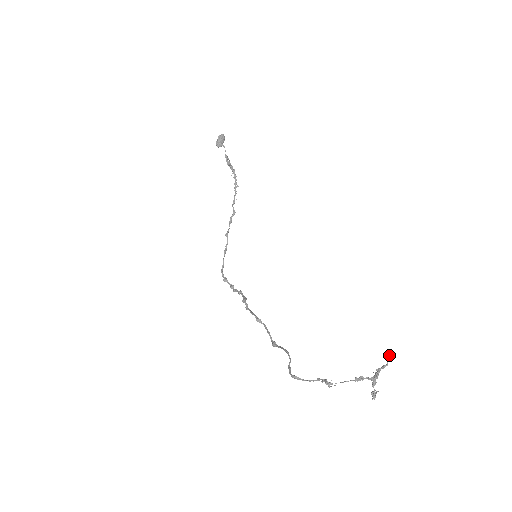
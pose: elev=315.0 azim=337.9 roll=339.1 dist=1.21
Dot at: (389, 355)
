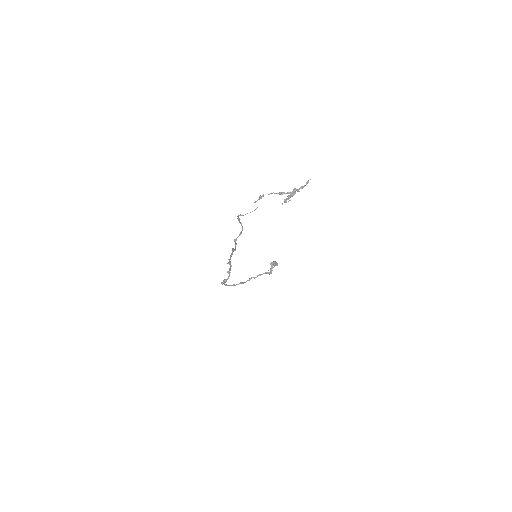
Dot at: (308, 181)
